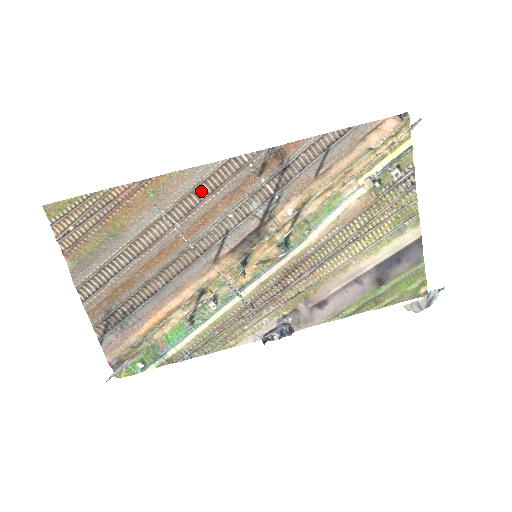
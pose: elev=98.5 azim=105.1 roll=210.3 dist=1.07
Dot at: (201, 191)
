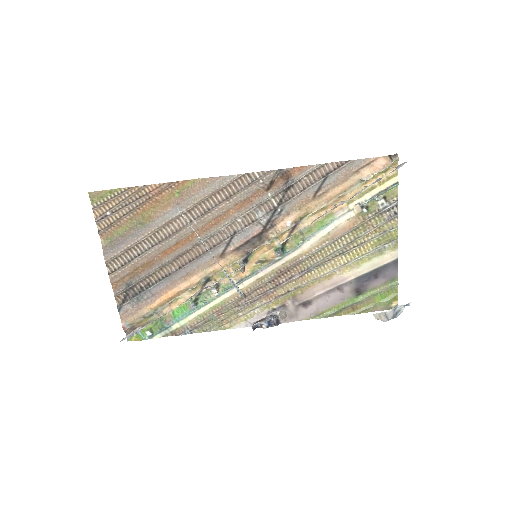
Dot at: (217, 197)
